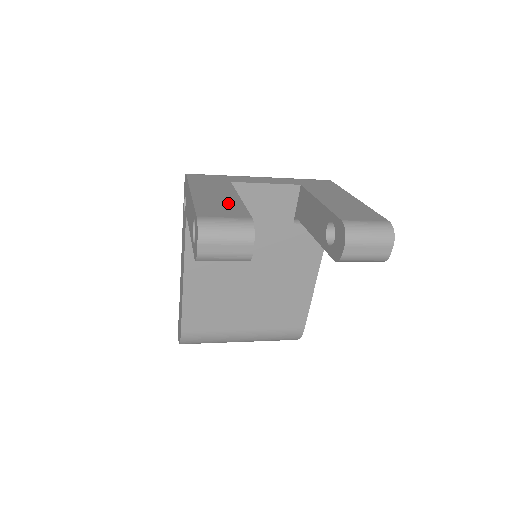
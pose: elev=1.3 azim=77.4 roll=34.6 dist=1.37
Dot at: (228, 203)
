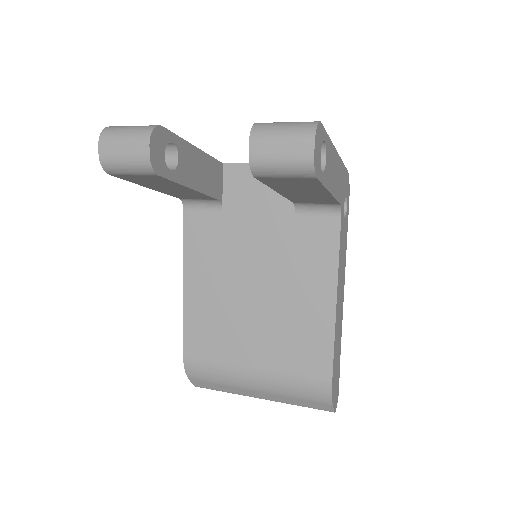
Dot at: occluded
